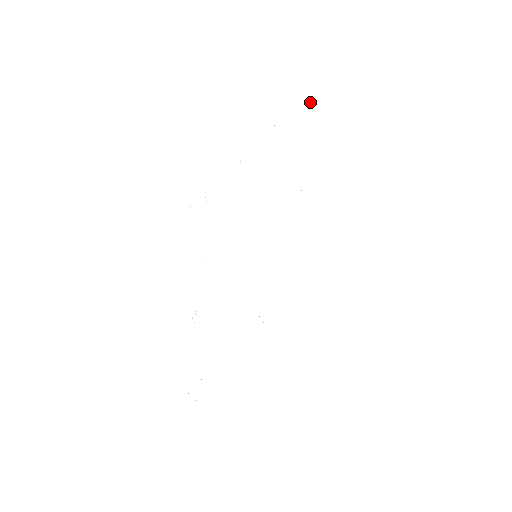
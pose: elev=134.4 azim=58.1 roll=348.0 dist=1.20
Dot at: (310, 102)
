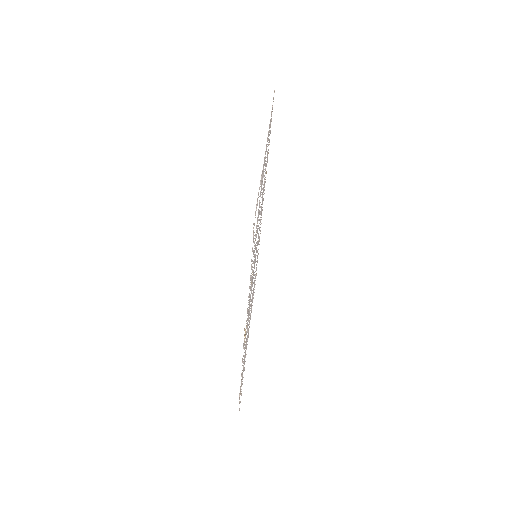
Dot at: (272, 106)
